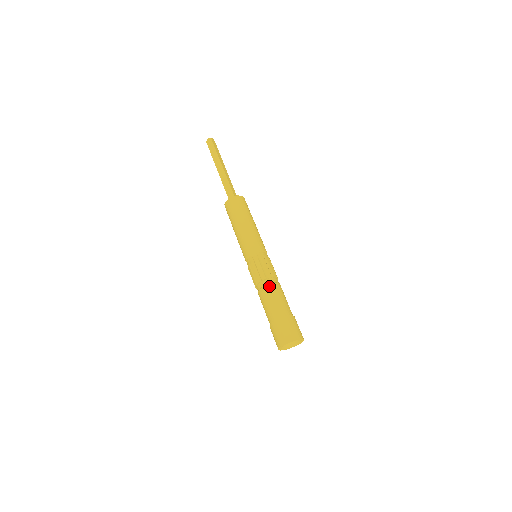
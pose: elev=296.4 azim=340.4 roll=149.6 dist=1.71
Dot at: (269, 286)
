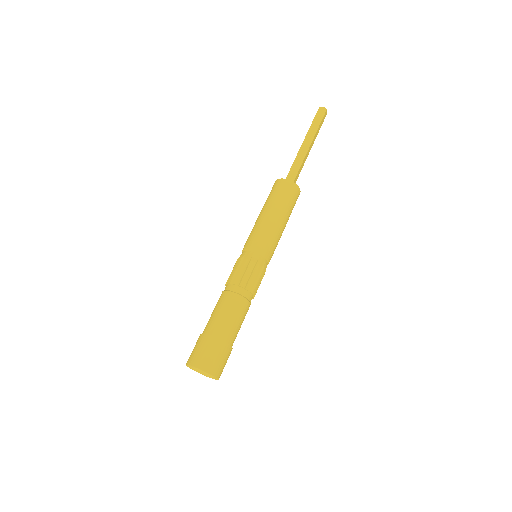
Dot at: (240, 298)
